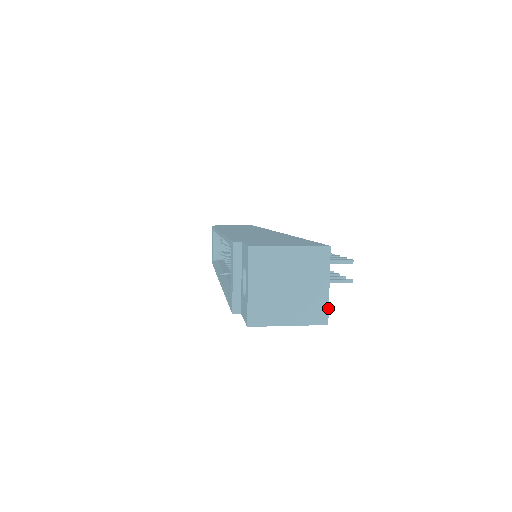
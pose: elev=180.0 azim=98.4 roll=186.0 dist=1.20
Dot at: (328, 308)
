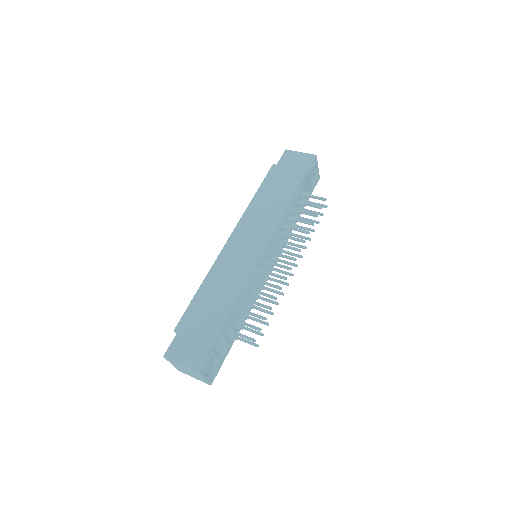
Dot at: (208, 383)
